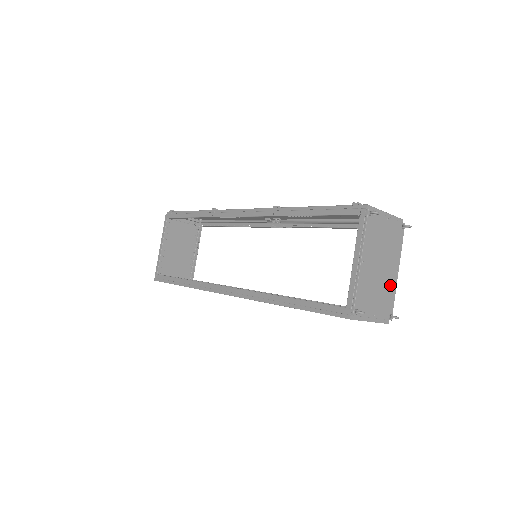
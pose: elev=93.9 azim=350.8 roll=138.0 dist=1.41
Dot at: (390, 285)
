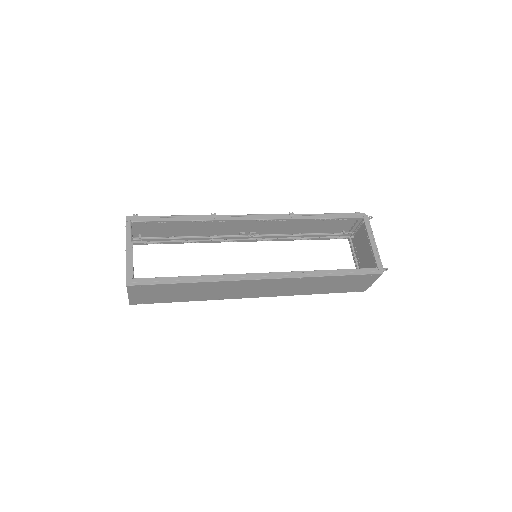
Dot at: (364, 267)
